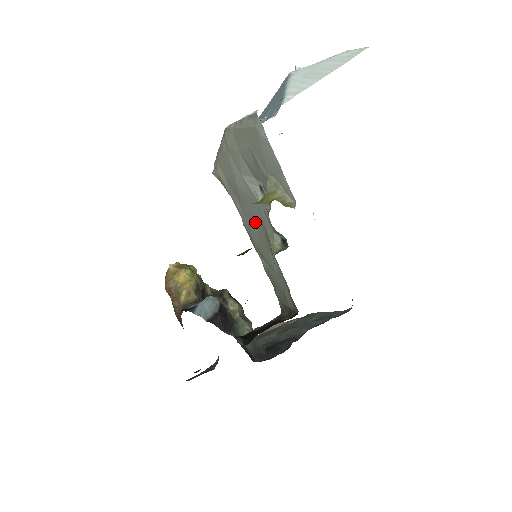
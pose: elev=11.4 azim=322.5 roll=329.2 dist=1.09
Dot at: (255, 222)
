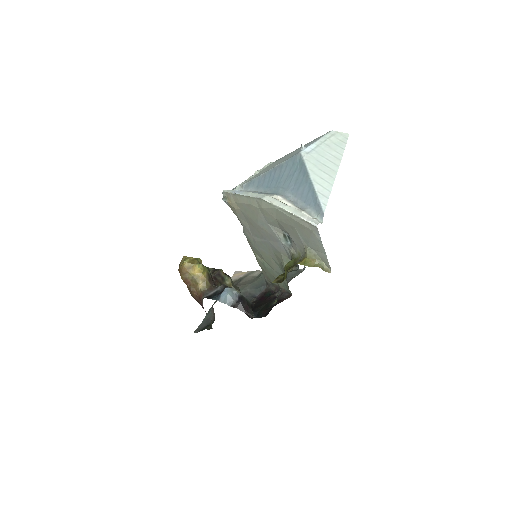
Dot at: (266, 243)
